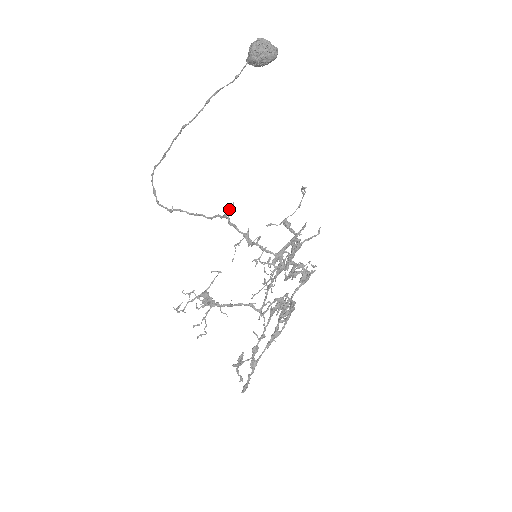
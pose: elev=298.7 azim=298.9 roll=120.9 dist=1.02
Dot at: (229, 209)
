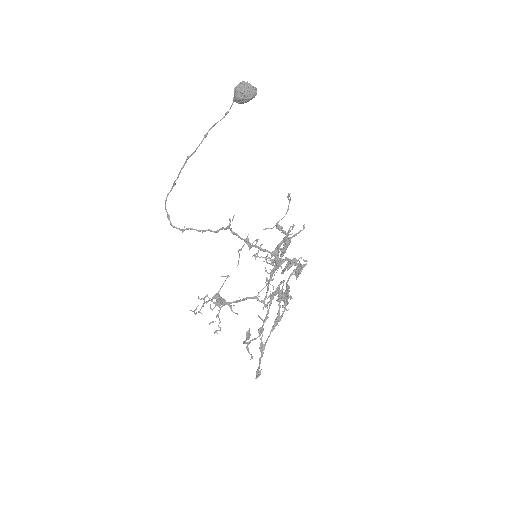
Dot at: (230, 220)
